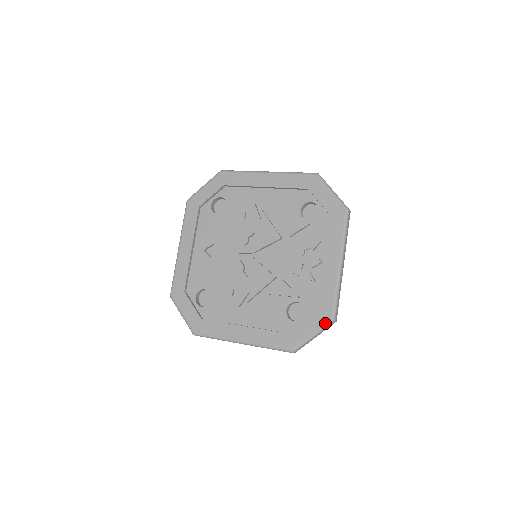
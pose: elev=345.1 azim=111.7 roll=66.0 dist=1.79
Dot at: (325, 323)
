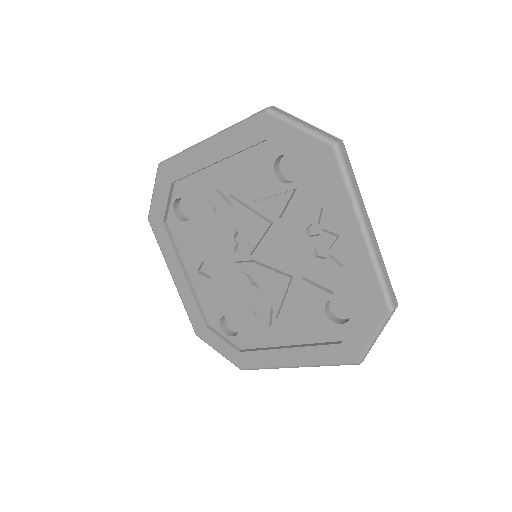
Dot at: (382, 318)
